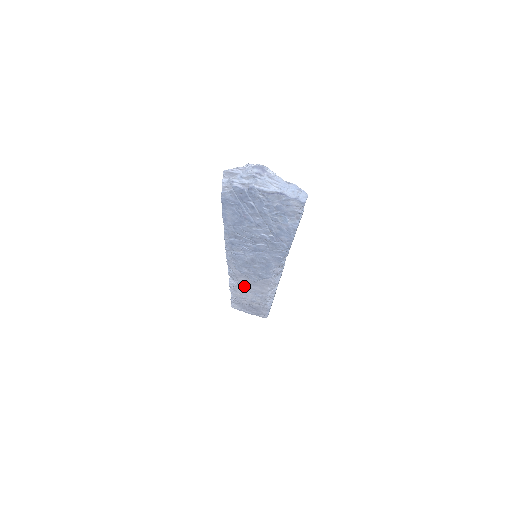
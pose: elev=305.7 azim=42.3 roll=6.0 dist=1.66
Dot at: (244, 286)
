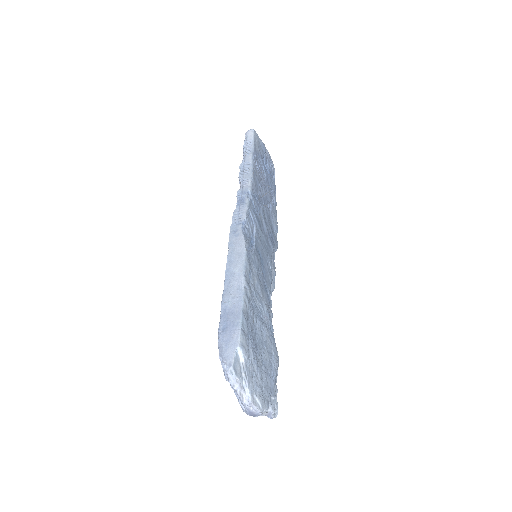
Dot at: occluded
